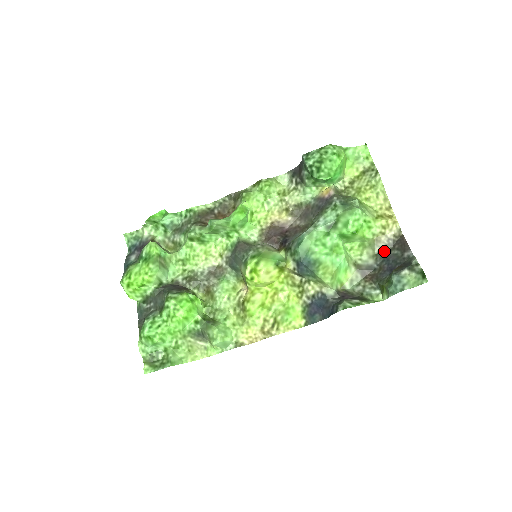
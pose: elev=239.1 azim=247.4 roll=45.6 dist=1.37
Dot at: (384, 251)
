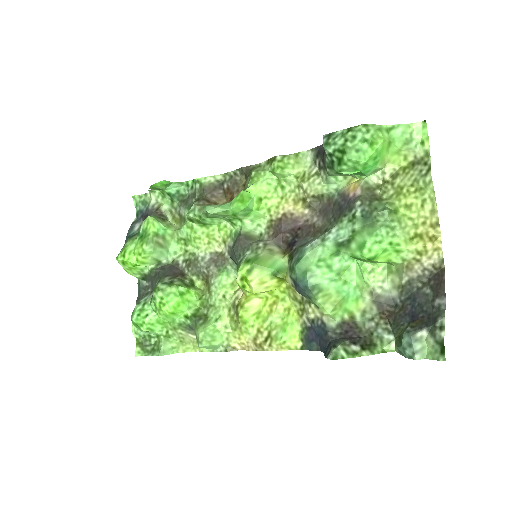
Dot at: (414, 284)
